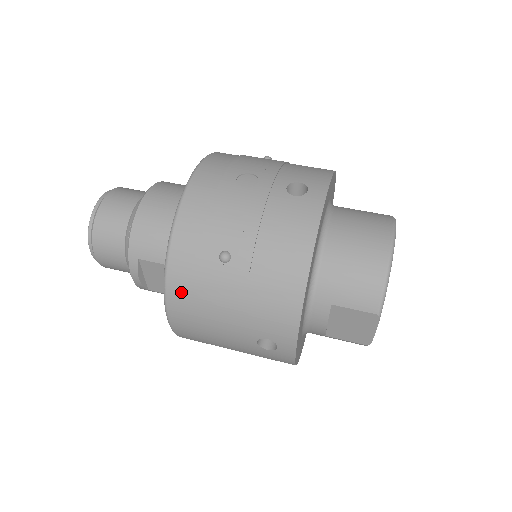
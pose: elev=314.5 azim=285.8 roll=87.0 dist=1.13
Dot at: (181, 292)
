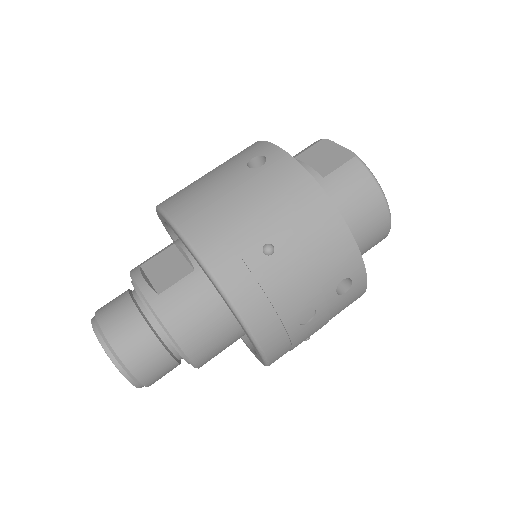
Dot at: occluded
